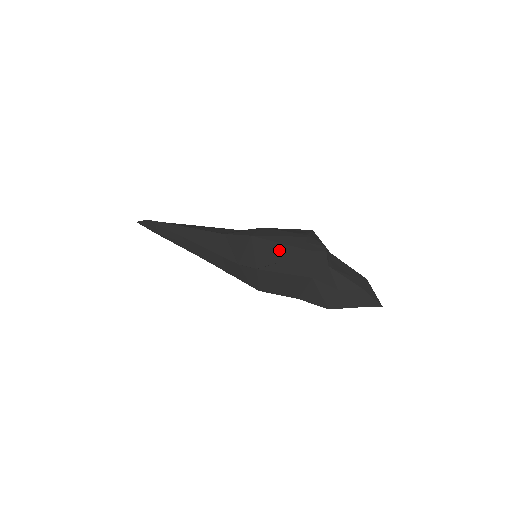
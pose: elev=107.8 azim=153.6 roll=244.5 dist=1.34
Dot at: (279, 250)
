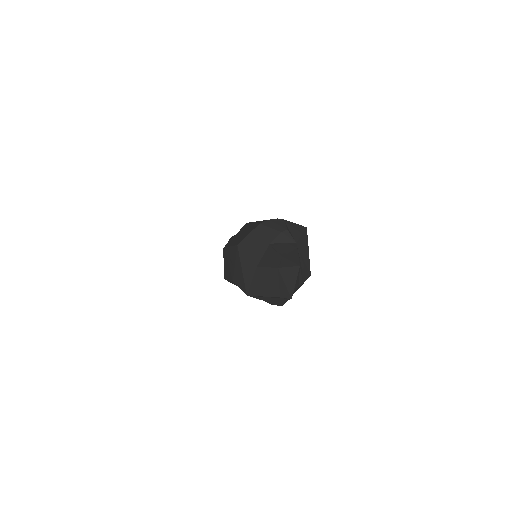
Dot at: (246, 228)
